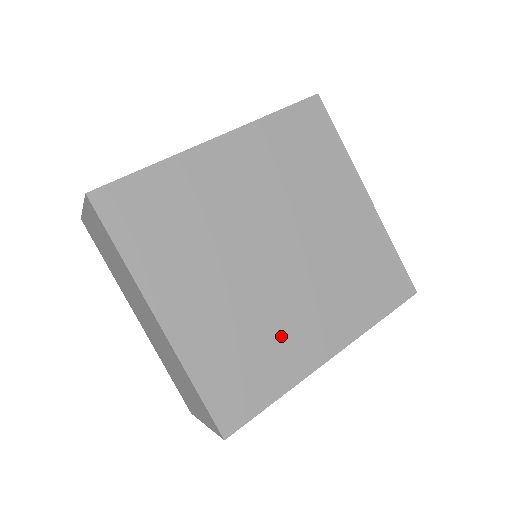
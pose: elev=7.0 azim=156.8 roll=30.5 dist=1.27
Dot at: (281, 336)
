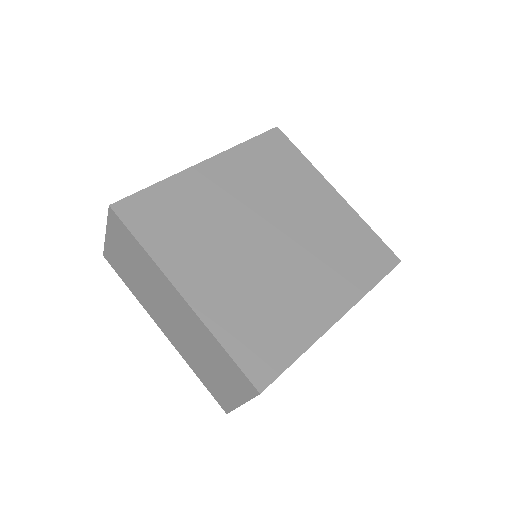
Dot at: (291, 302)
